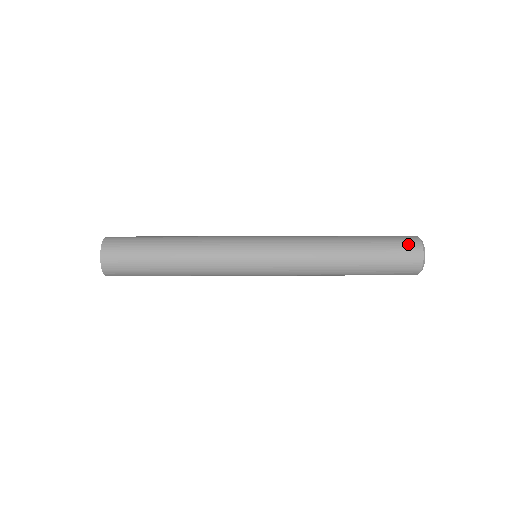
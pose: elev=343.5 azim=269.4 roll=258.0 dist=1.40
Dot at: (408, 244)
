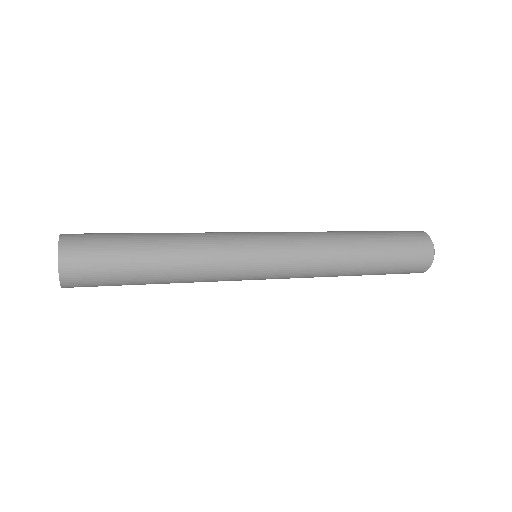
Dot at: (417, 237)
